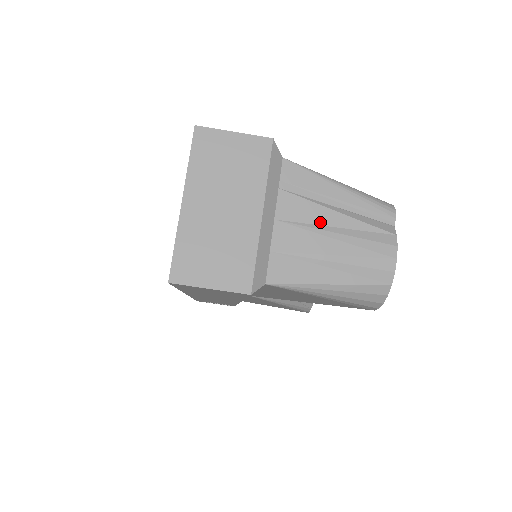
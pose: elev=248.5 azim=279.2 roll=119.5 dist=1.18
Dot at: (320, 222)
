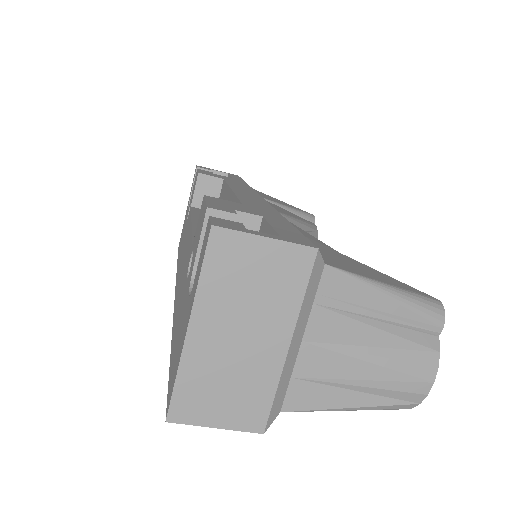
Dot at: (356, 342)
